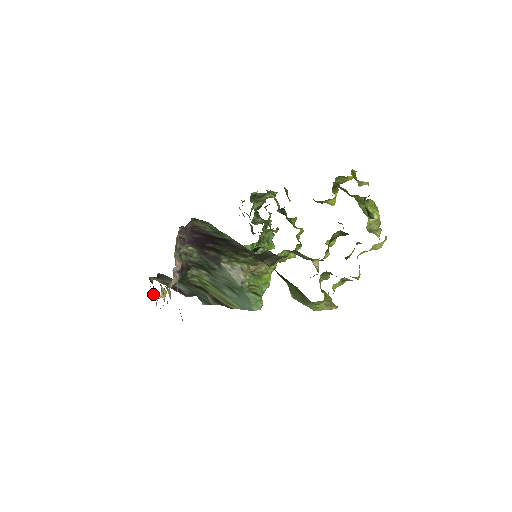
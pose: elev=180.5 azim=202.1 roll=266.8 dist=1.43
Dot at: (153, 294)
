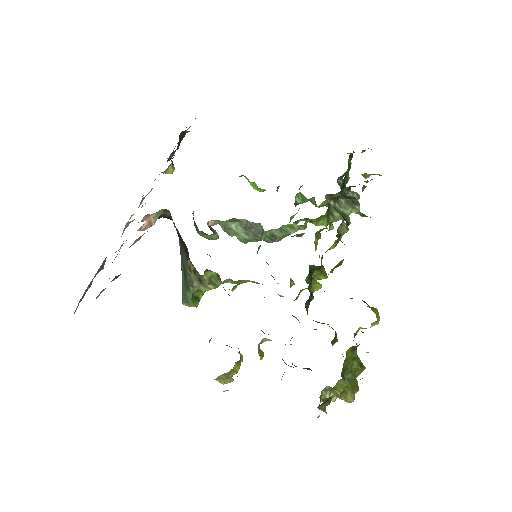
Dot at: (178, 142)
